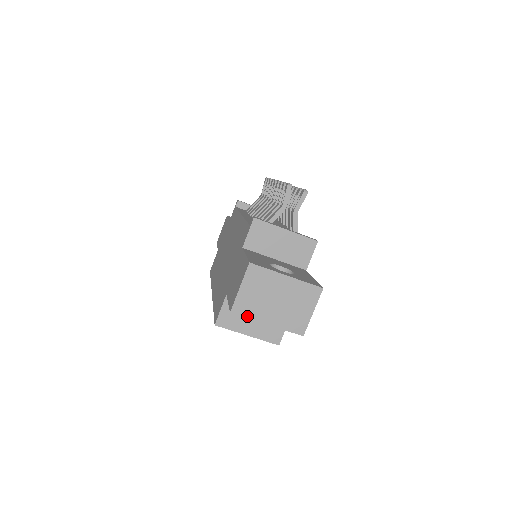
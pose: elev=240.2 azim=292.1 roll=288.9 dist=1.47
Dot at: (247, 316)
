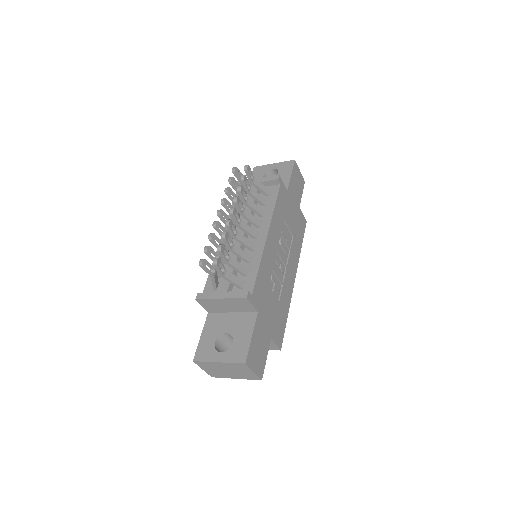
Dot at: (221, 377)
